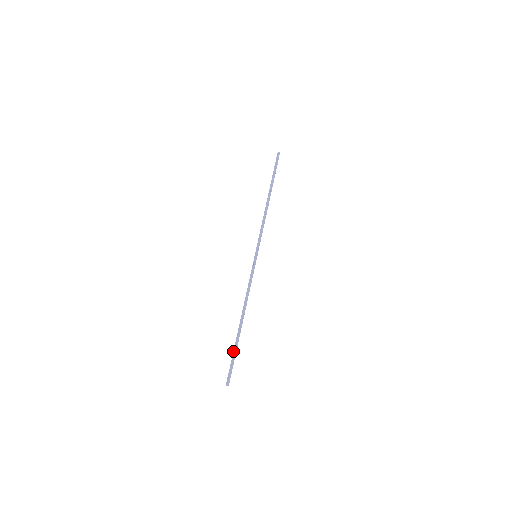
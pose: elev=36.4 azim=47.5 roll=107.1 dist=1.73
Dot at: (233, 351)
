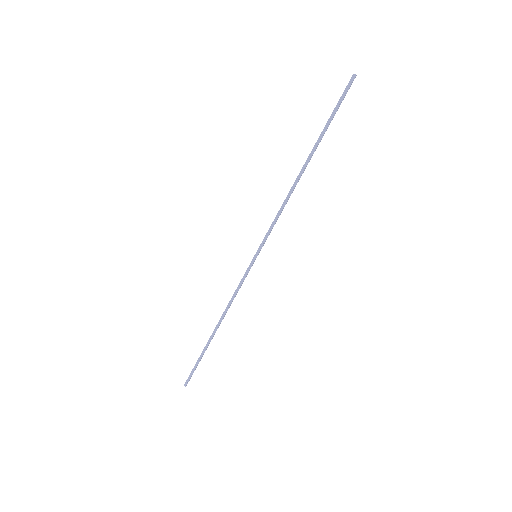
Dot at: (199, 358)
